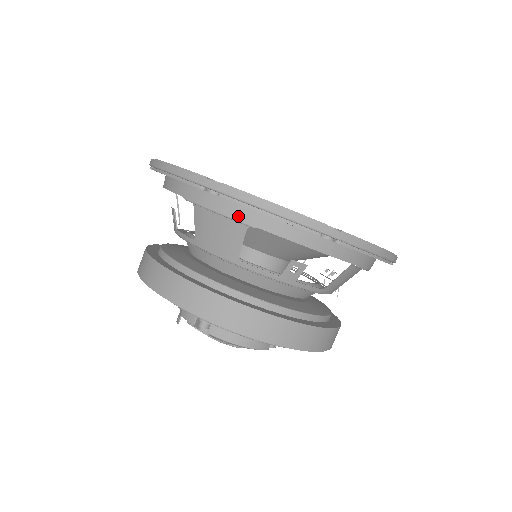
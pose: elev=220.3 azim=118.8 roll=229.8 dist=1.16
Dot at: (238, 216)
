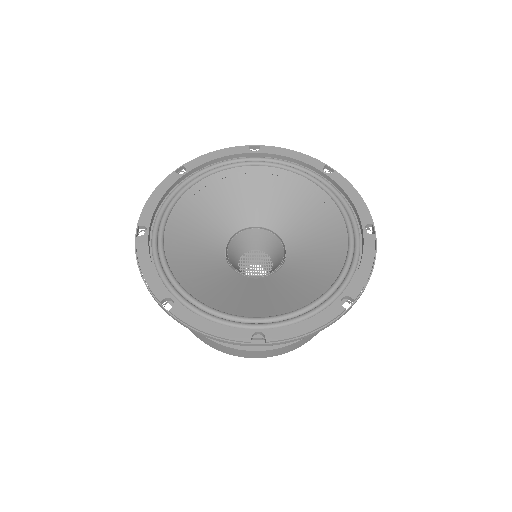
Dot at: occluded
